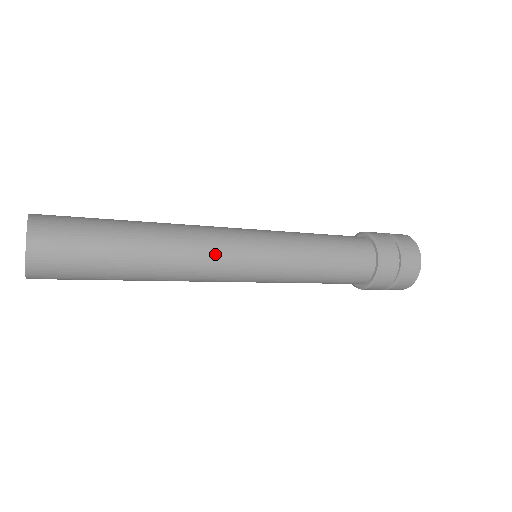
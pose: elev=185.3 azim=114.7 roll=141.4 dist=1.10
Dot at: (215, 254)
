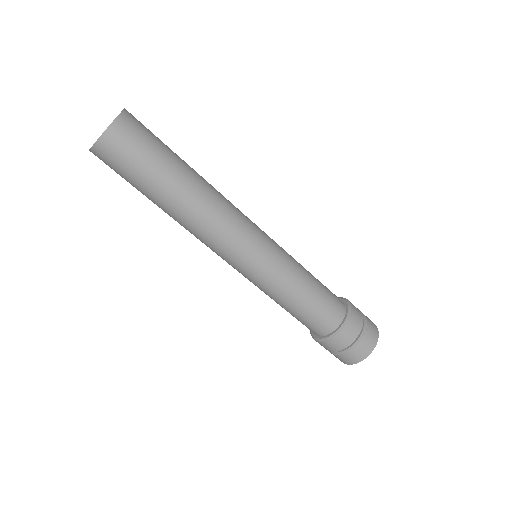
Dot at: (236, 221)
